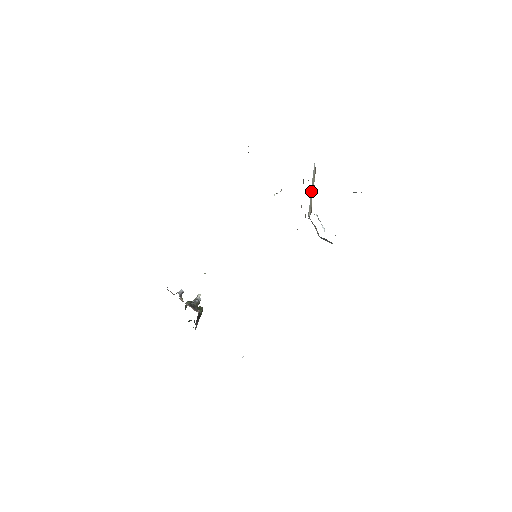
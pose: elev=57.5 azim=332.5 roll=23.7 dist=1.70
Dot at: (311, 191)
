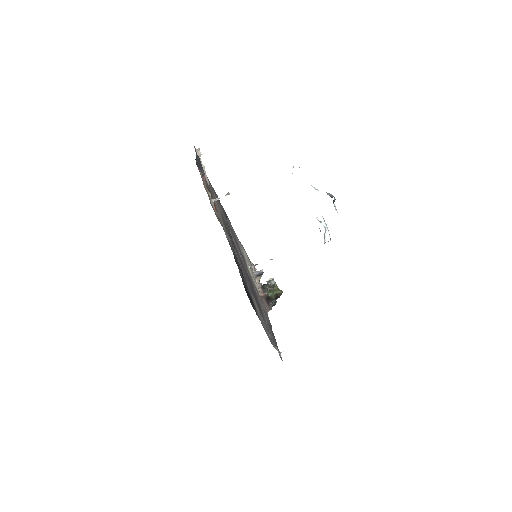
Dot at: occluded
